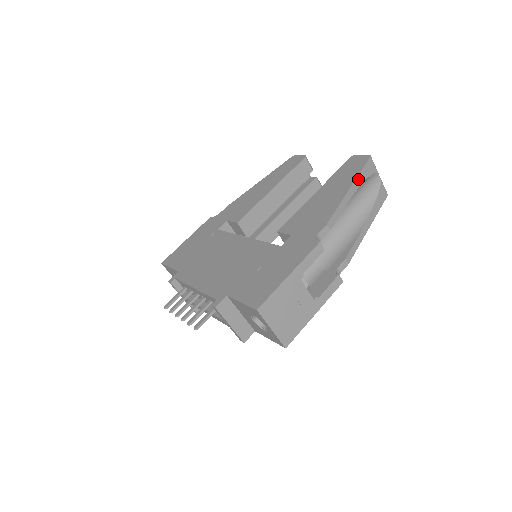
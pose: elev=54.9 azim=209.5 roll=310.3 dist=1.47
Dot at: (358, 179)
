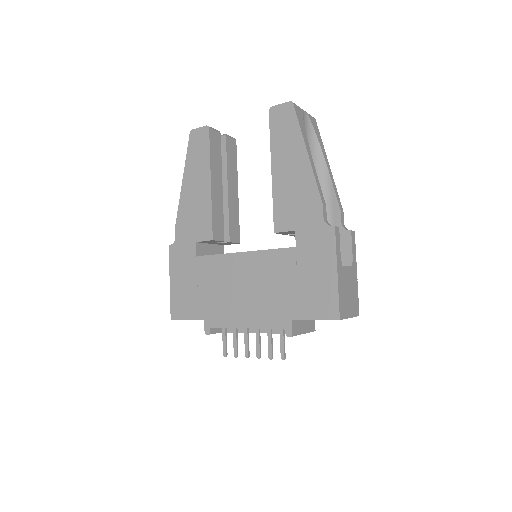
Dot at: (303, 136)
